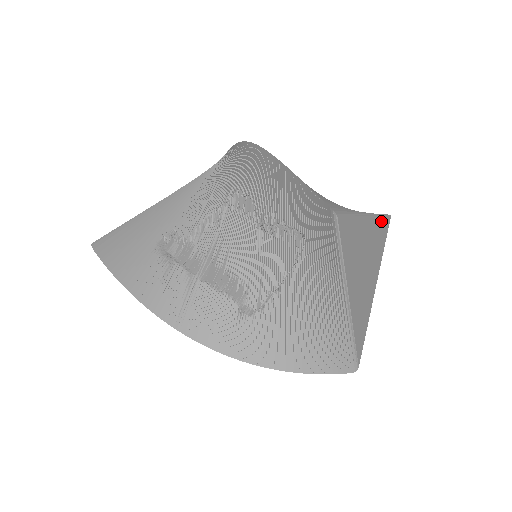
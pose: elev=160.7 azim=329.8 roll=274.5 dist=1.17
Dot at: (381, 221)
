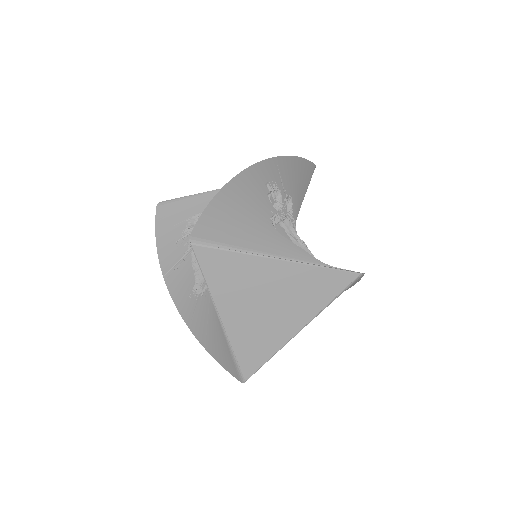
Dot at: (322, 273)
